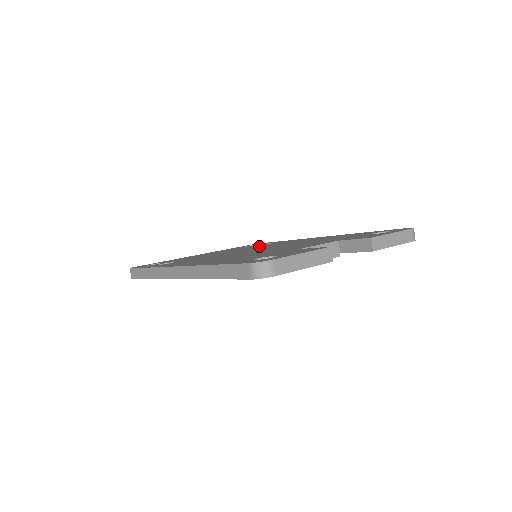
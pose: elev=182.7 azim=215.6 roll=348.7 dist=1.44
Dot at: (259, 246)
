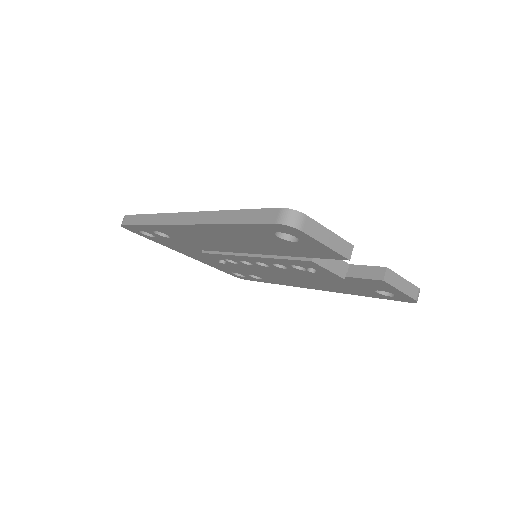
Dot at: occluded
